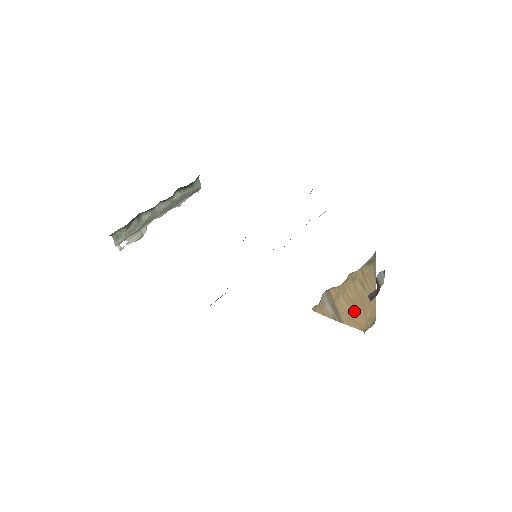
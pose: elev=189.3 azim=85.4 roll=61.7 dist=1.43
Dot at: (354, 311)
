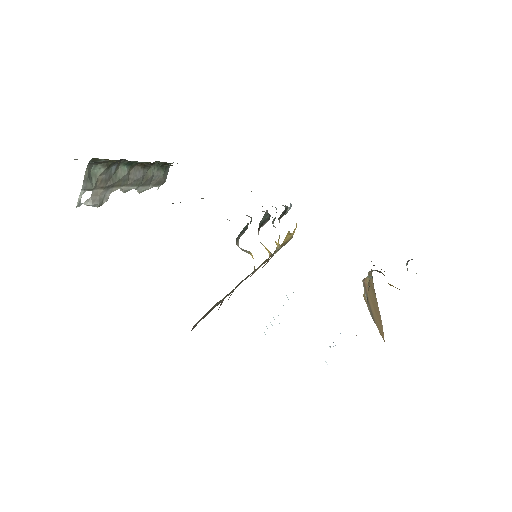
Dot at: (376, 316)
